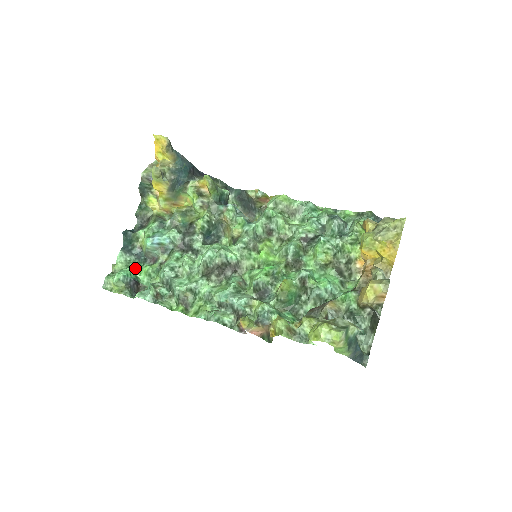
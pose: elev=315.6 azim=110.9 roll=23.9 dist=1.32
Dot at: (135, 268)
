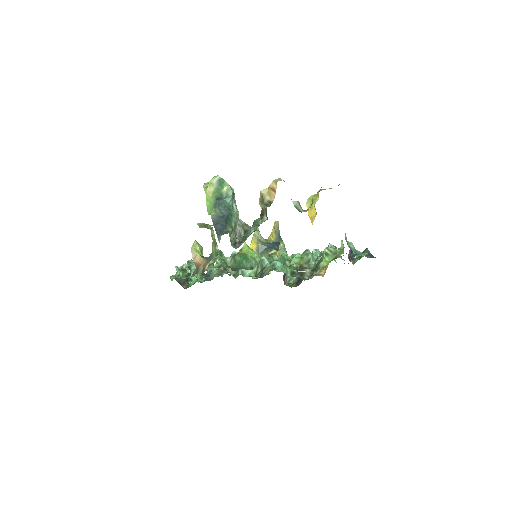
Dot at: (196, 278)
